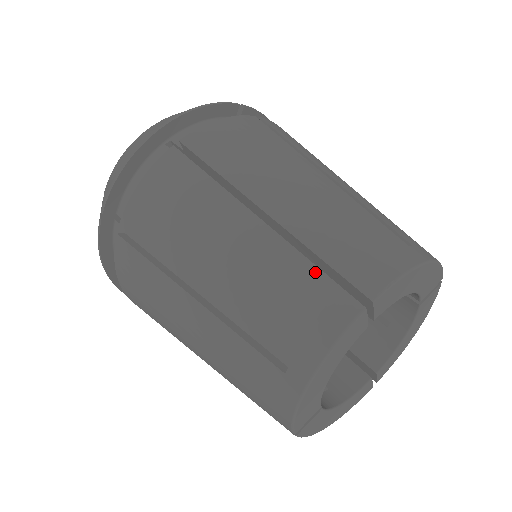
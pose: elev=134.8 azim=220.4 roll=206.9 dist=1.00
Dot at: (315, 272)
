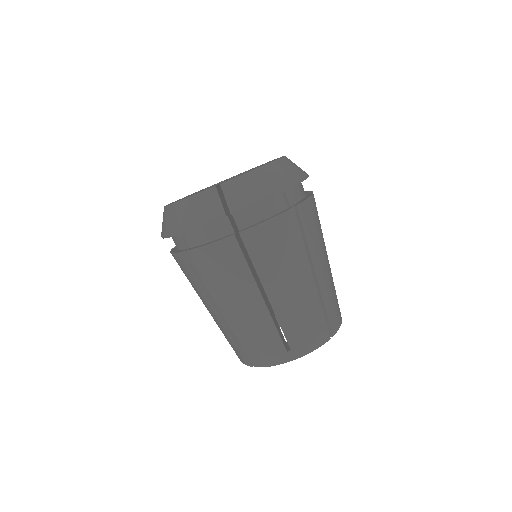
Dot at: (237, 346)
